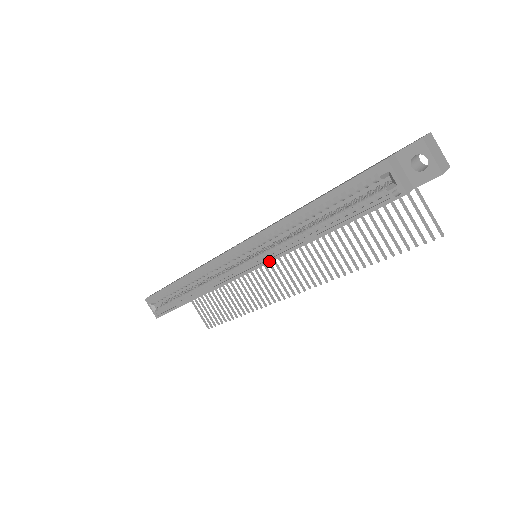
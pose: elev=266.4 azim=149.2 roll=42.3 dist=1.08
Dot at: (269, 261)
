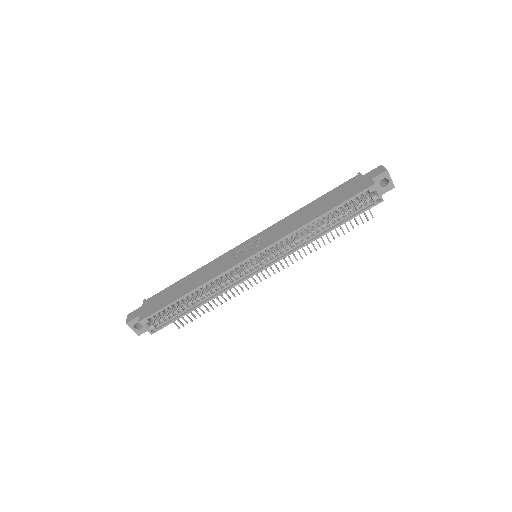
Dot at: (285, 256)
